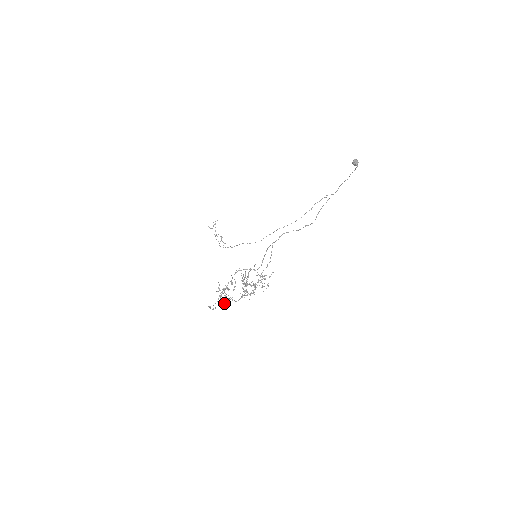
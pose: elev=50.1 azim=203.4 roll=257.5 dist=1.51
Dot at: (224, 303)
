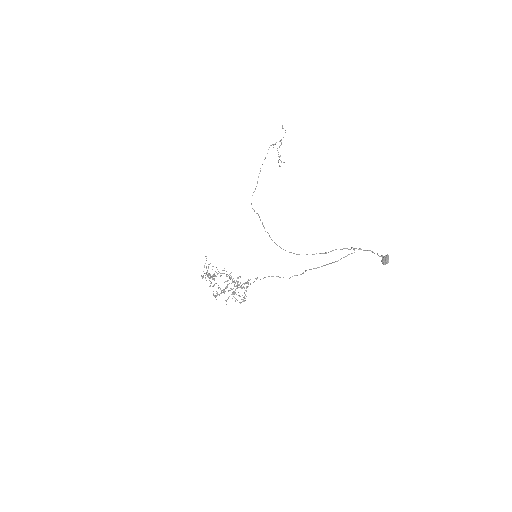
Dot at: occluded
